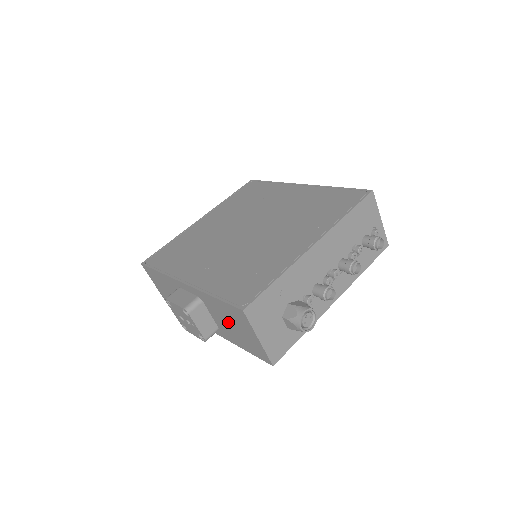
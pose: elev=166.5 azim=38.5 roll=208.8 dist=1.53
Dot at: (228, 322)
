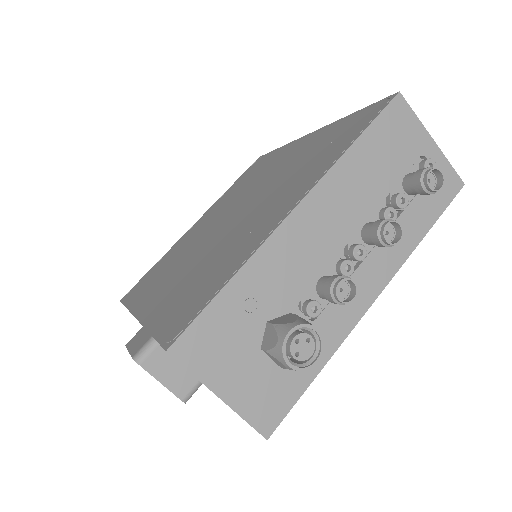
Dot at: occluded
